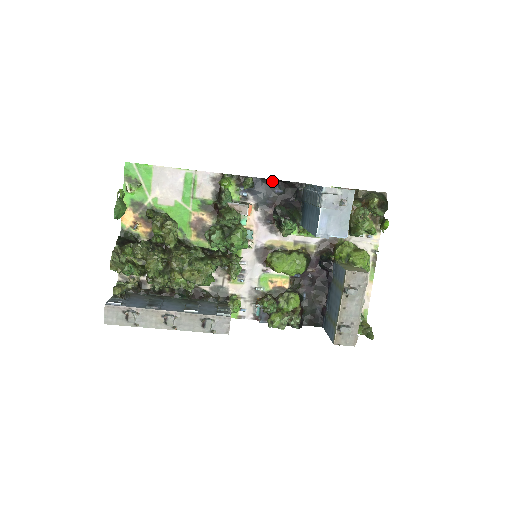
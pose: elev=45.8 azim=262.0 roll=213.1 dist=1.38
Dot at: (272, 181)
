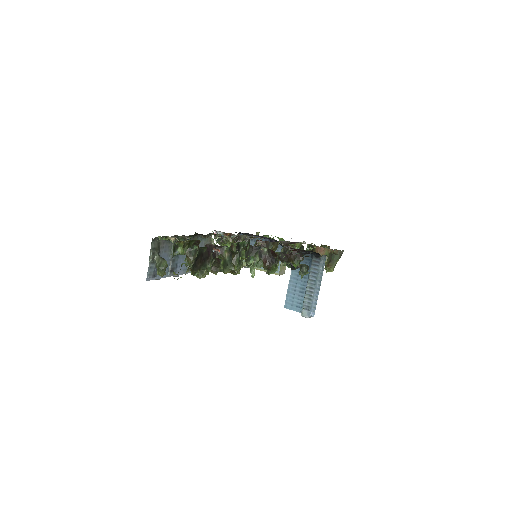
Dot at: occluded
